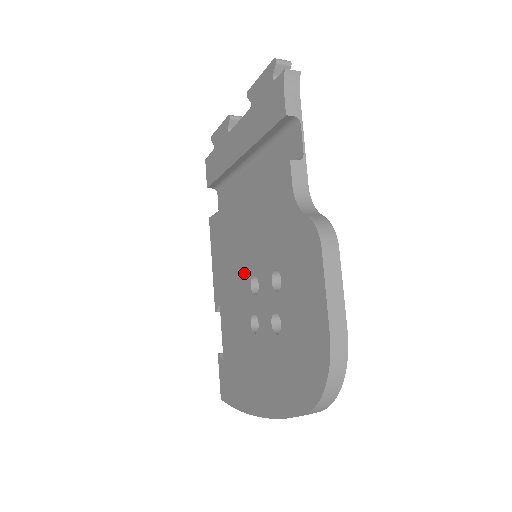
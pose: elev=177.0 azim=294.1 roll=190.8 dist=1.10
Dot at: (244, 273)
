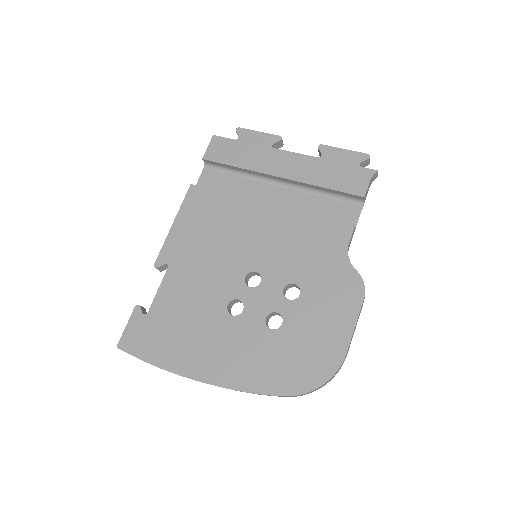
Dot at: (239, 262)
